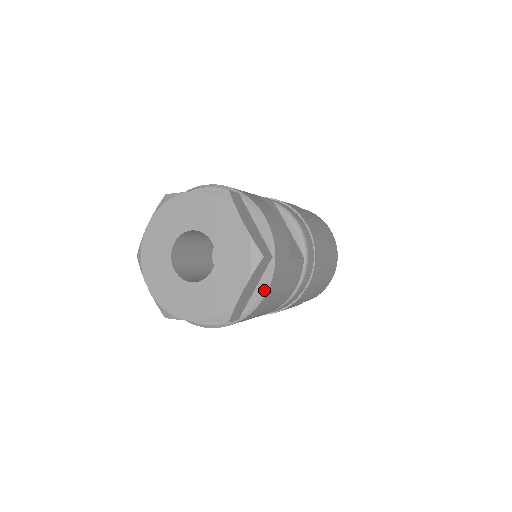
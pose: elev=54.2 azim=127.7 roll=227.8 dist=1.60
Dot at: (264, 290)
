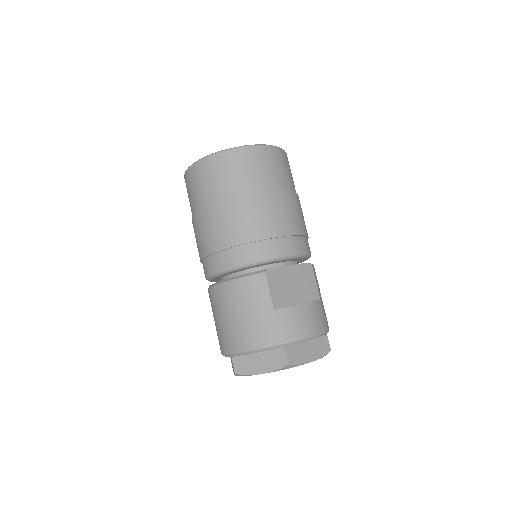
Dot at: occluded
